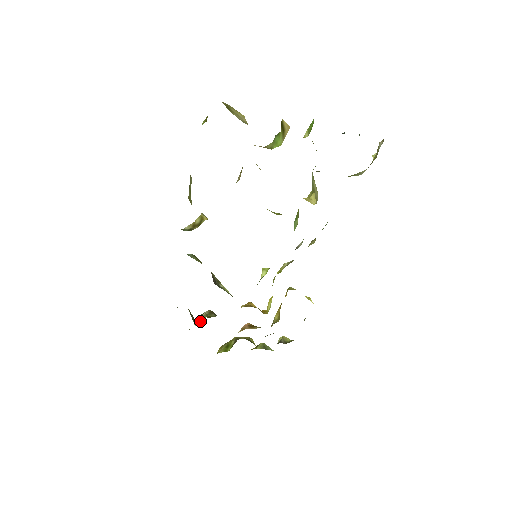
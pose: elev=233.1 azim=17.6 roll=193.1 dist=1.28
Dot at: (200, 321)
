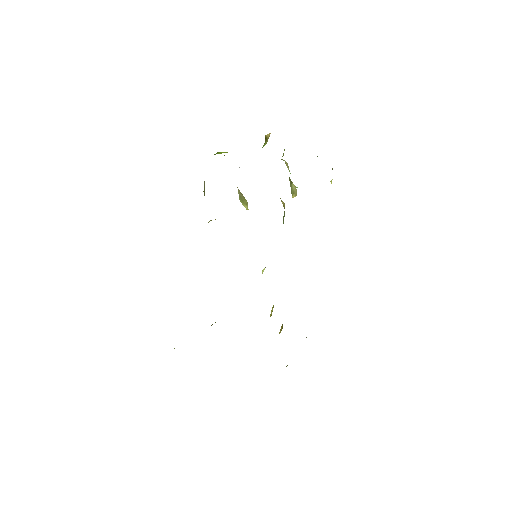
Dot at: occluded
